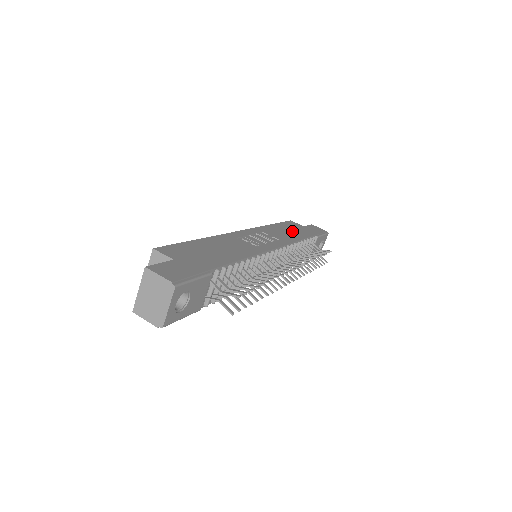
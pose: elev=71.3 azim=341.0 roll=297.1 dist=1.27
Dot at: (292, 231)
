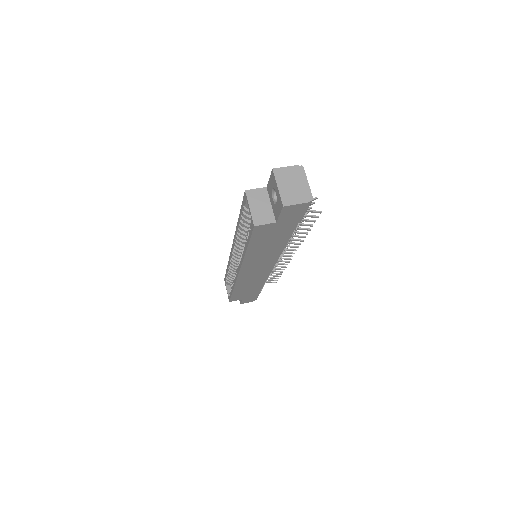
Dot at: occluded
